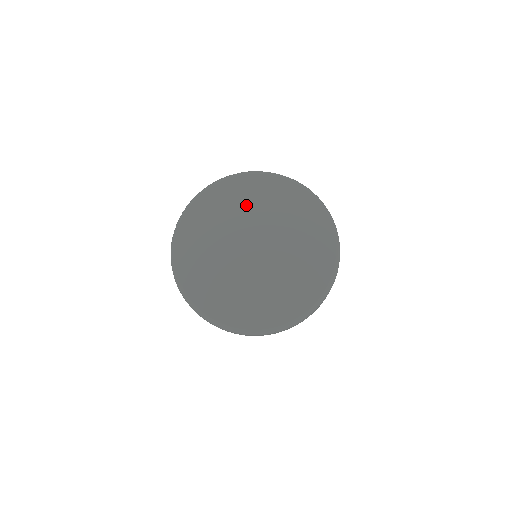
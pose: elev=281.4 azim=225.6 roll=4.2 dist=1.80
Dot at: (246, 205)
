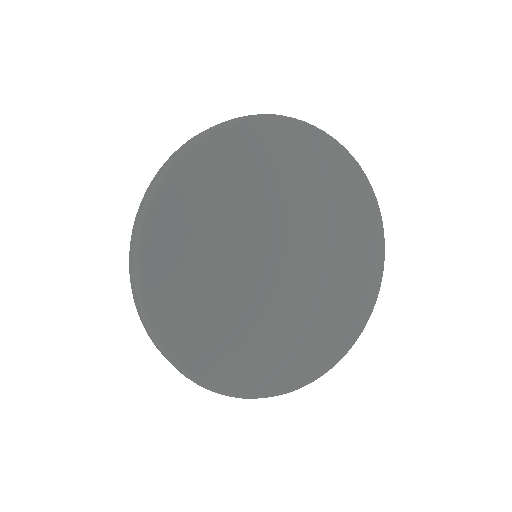
Dot at: (269, 184)
